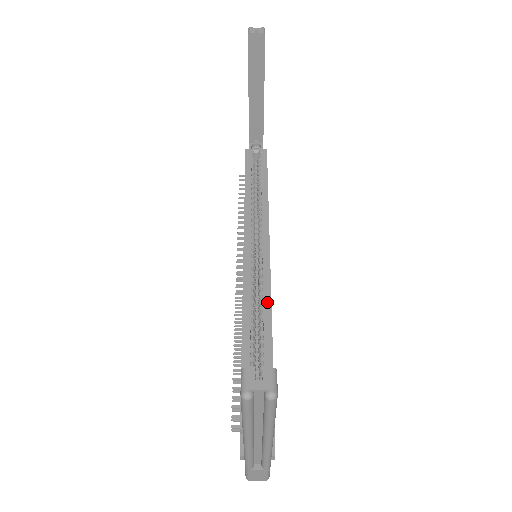
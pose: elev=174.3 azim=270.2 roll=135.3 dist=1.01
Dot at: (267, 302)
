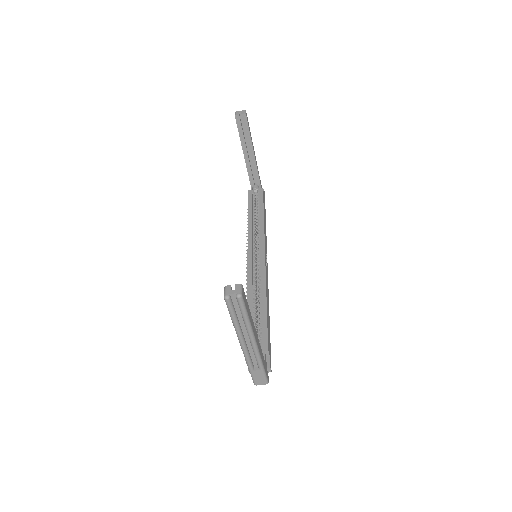
Dot at: (263, 282)
